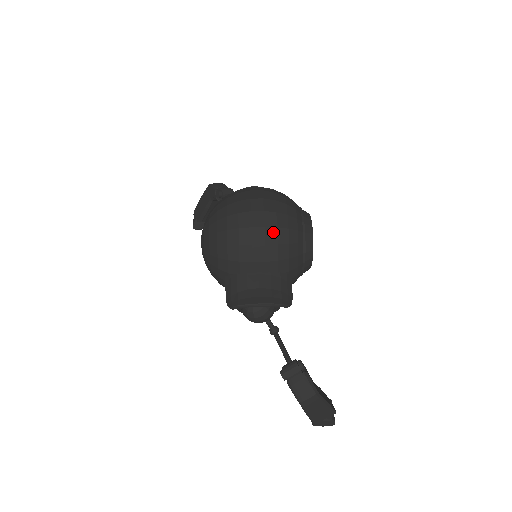
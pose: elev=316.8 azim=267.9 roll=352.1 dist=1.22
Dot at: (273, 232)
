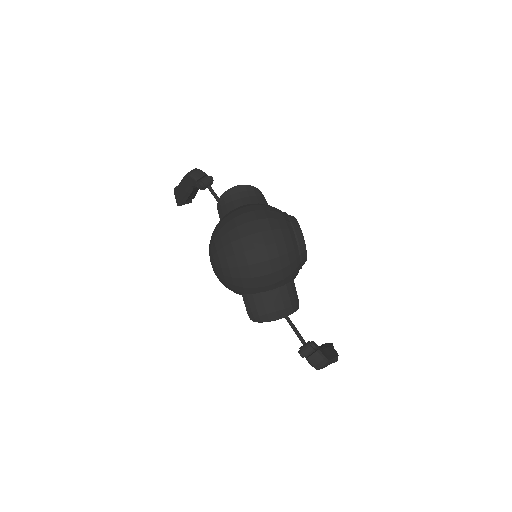
Dot at: (277, 261)
